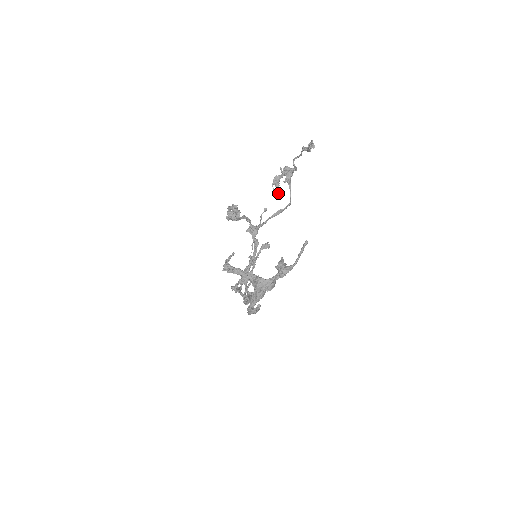
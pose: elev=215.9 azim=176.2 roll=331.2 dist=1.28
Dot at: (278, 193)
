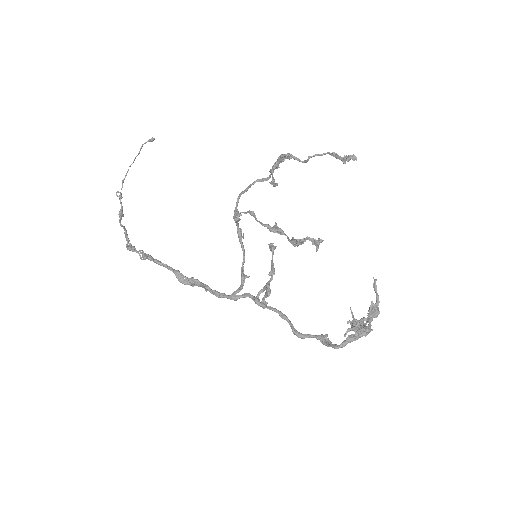
Dot at: occluded
